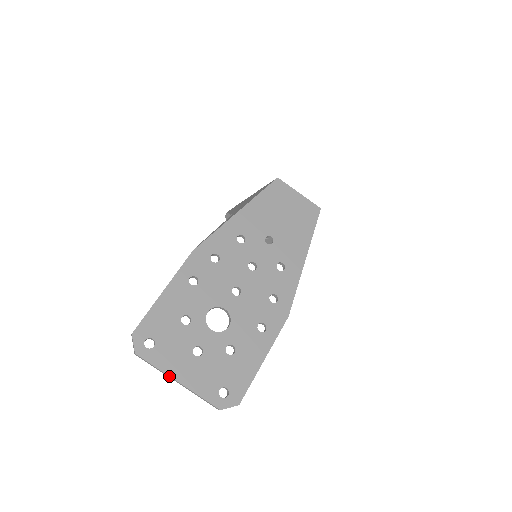
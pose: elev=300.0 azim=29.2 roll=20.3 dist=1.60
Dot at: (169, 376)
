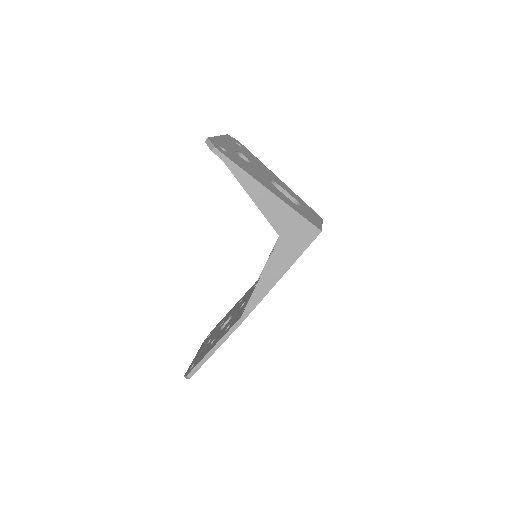
Dot at: occluded
